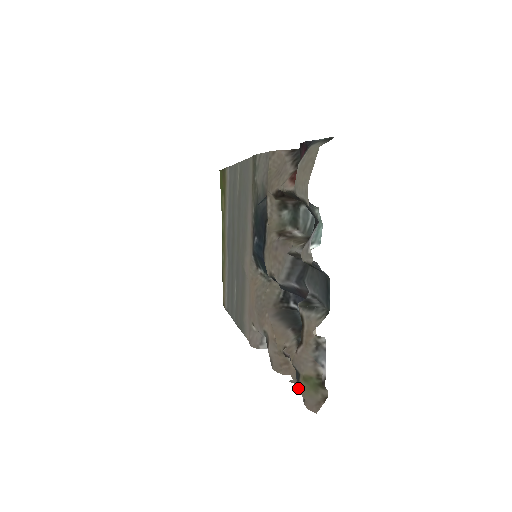
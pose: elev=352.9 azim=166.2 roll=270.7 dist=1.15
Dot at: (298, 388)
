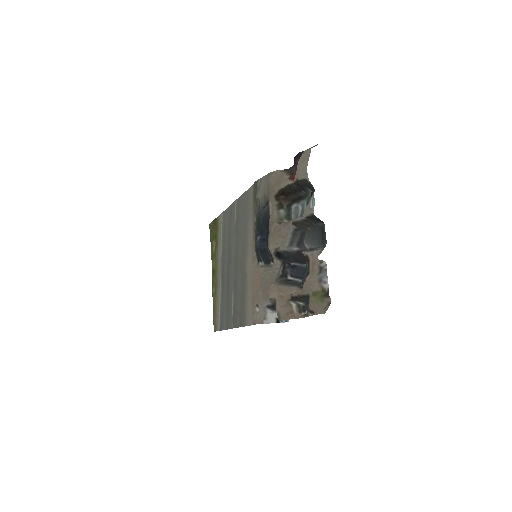
Dot at: (308, 307)
